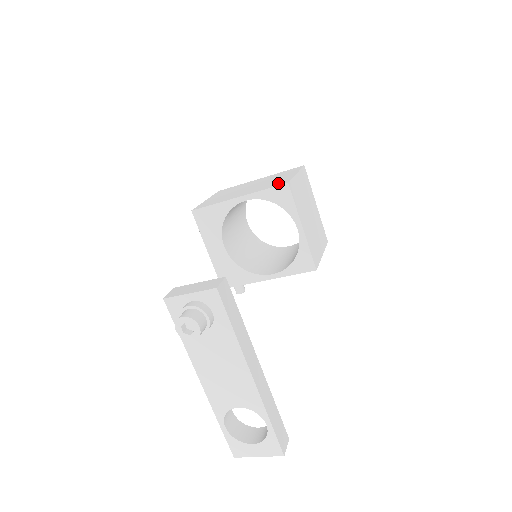
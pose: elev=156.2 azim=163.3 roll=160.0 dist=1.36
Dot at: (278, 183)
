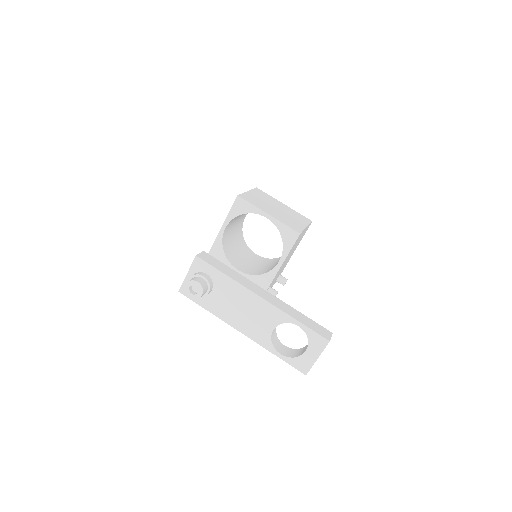
Dot at: occluded
